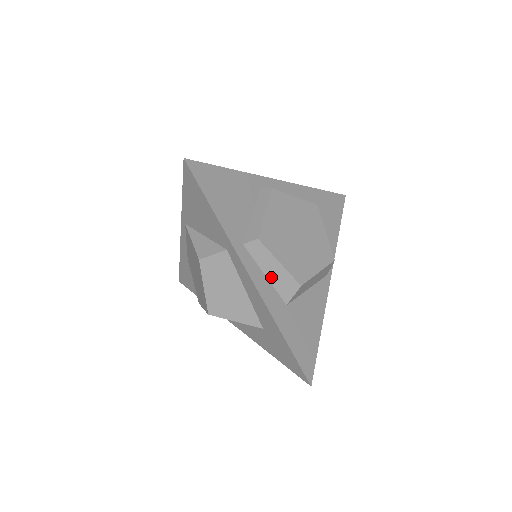
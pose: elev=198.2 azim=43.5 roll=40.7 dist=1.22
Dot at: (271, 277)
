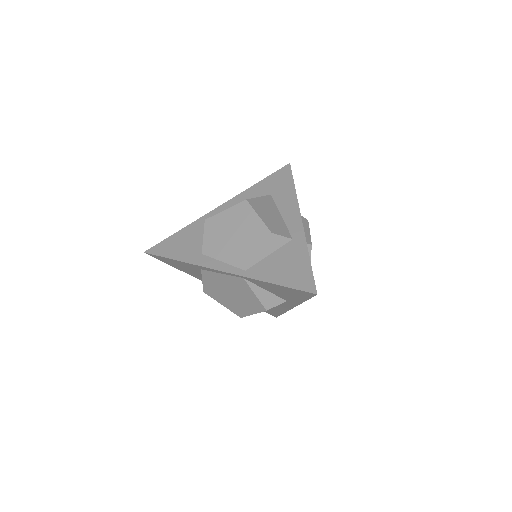
Dot at: occluded
